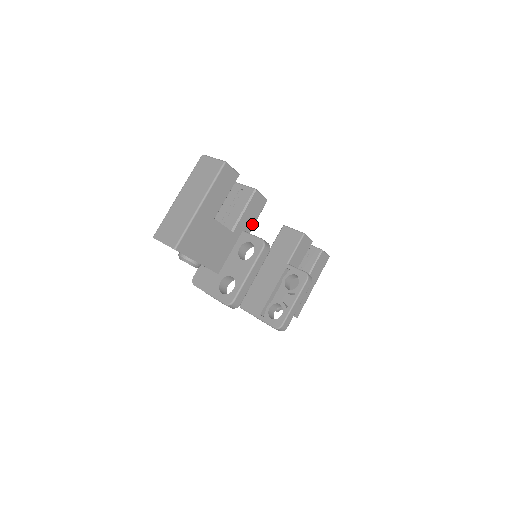
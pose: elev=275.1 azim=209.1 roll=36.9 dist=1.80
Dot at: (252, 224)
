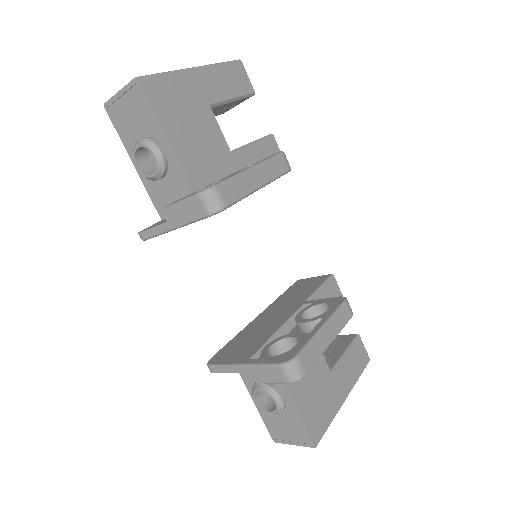
Dot at: occluded
